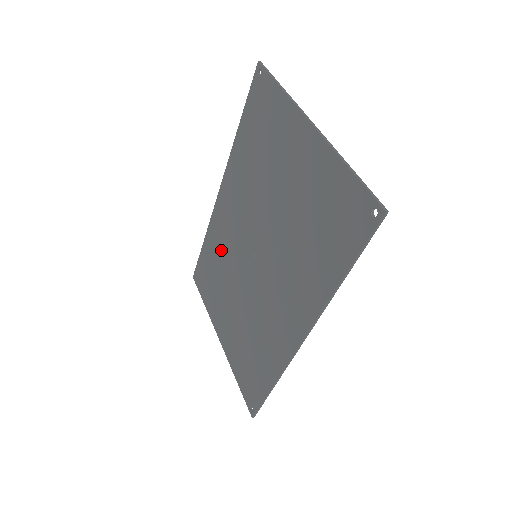
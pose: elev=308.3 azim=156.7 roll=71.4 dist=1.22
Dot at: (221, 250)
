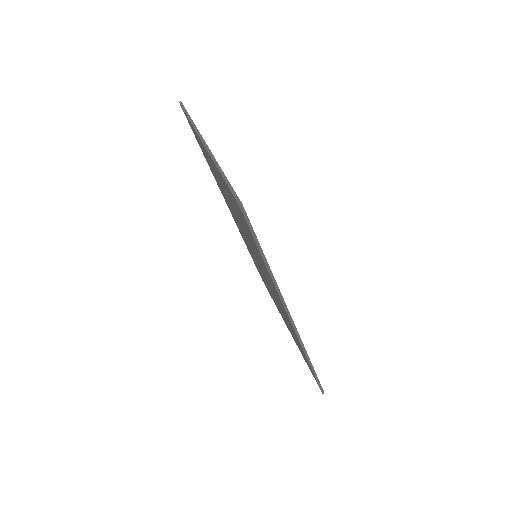
Dot at: occluded
